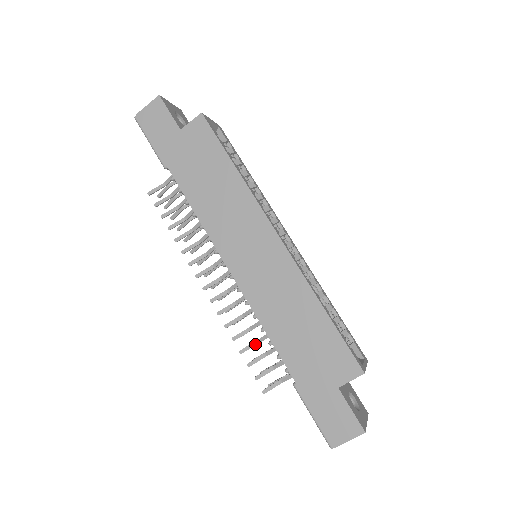
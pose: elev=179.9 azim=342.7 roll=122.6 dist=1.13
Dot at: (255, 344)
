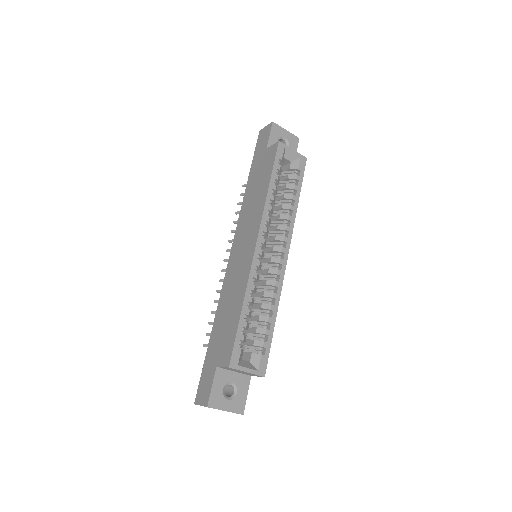
Dot at: occluded
